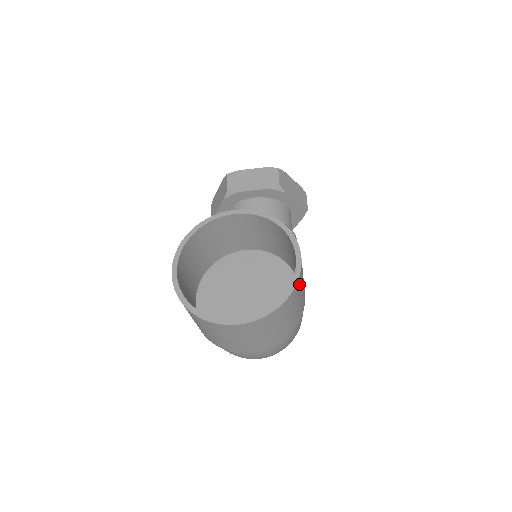
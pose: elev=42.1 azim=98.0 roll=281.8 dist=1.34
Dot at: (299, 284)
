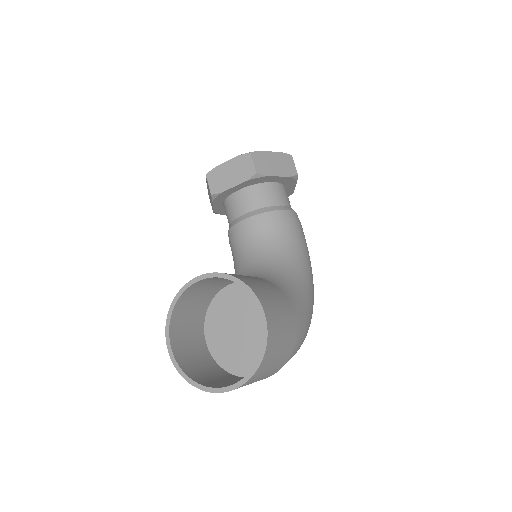
Dot at: (272, 337)
